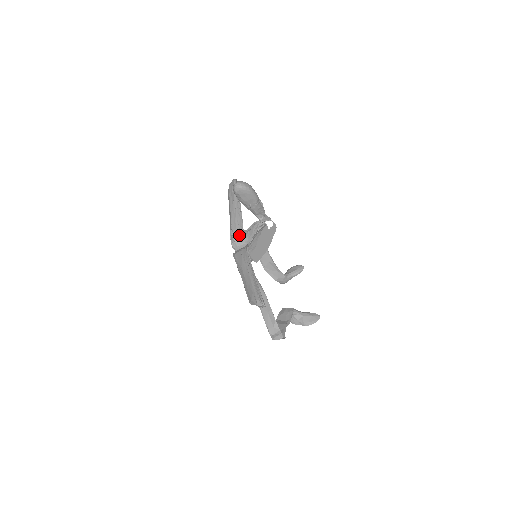
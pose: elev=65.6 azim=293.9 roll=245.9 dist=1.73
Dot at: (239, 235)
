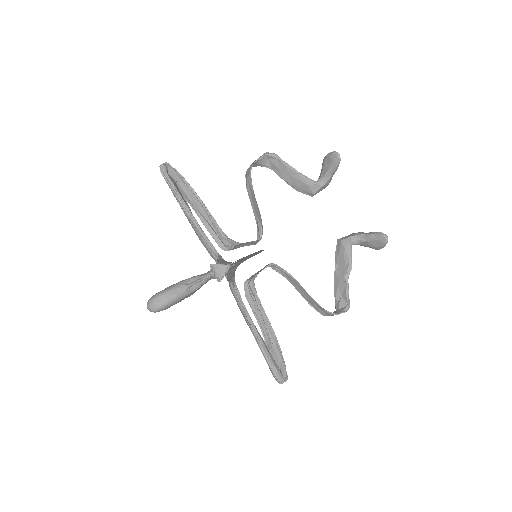
Dot at: occluded
